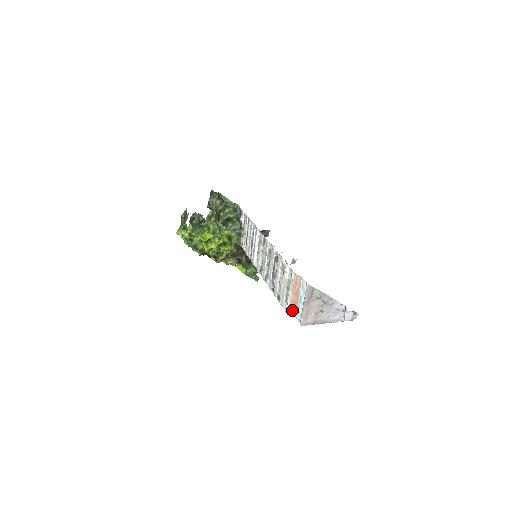
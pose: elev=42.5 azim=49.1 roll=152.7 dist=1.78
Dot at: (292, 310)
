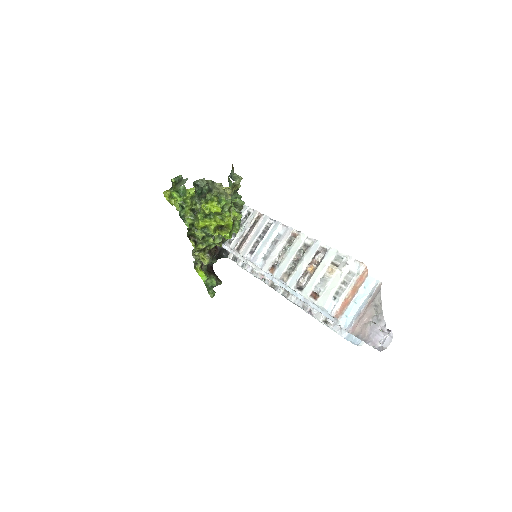
Dot at: (340, 311)
